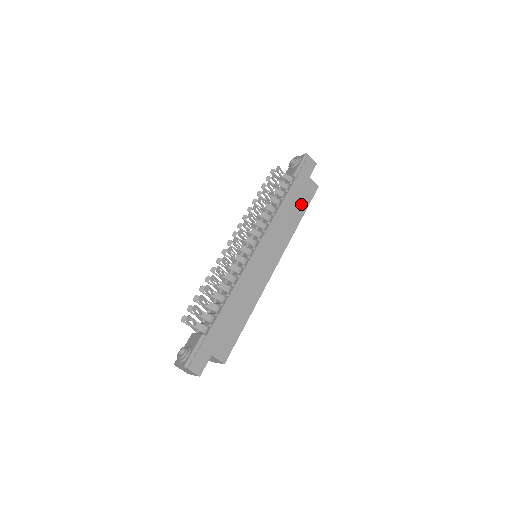
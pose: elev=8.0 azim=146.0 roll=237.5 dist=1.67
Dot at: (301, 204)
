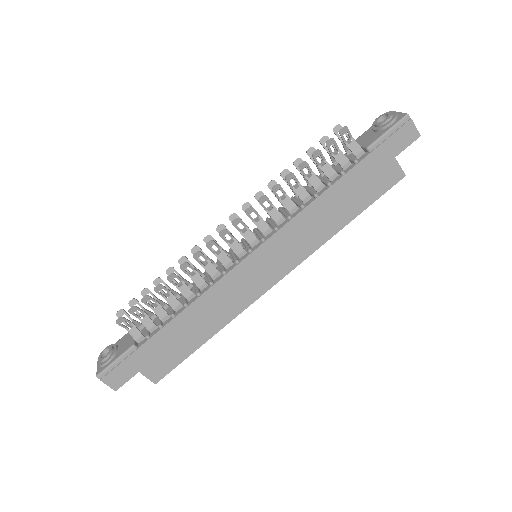
Dot at: (359, 199)
